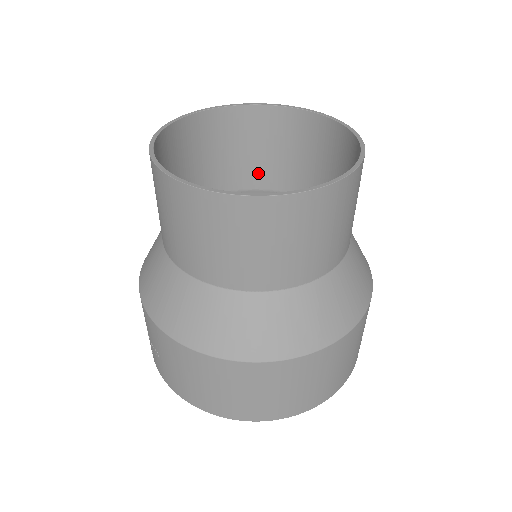
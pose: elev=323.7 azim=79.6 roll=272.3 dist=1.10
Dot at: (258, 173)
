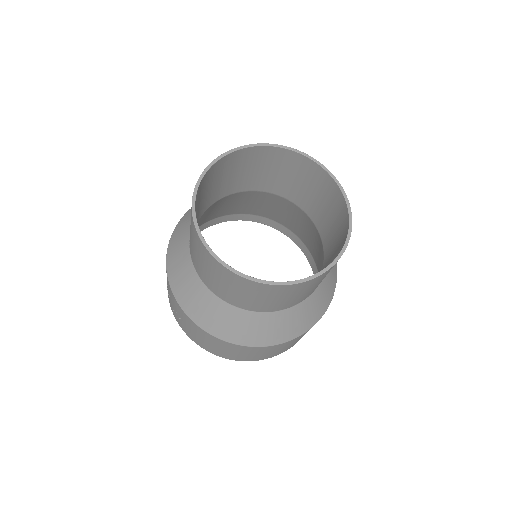
Dot at: (255, 182)
